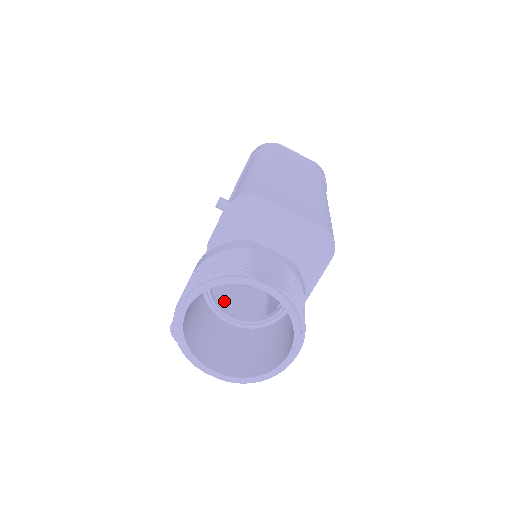
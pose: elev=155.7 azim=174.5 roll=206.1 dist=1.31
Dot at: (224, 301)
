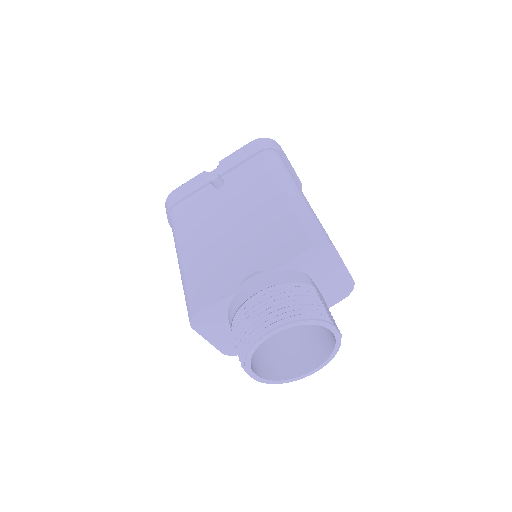
Dot at: occluded
